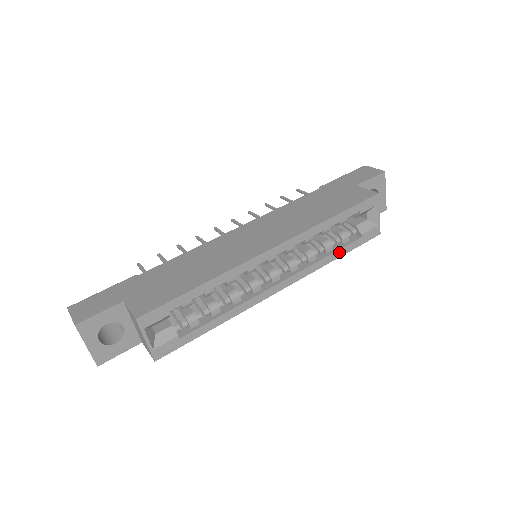
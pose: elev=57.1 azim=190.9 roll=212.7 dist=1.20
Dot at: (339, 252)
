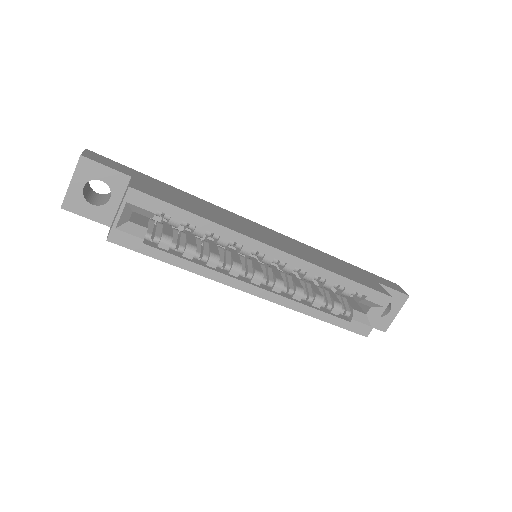
Dot at: (323, 314)
